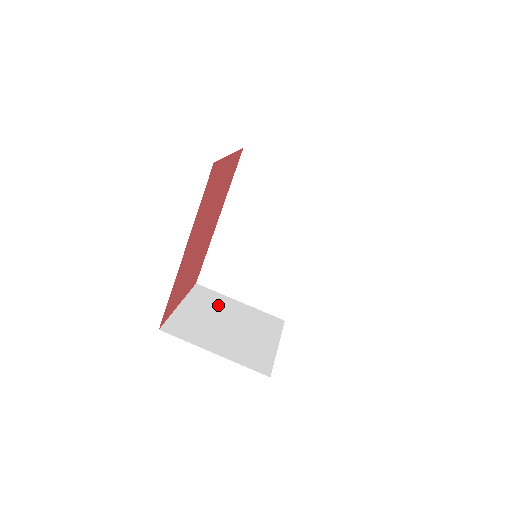
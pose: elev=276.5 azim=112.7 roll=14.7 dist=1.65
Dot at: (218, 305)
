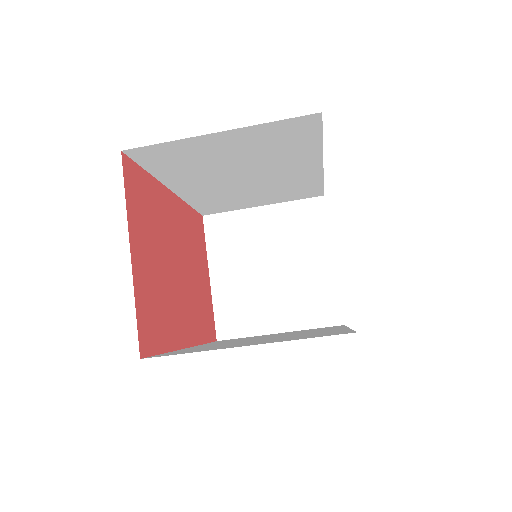
Dot at: (244, 239)
